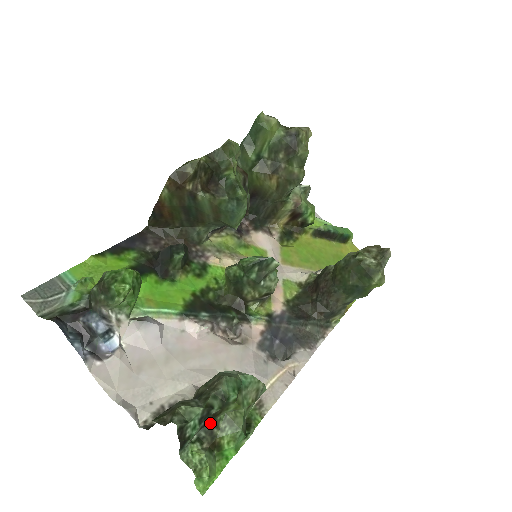
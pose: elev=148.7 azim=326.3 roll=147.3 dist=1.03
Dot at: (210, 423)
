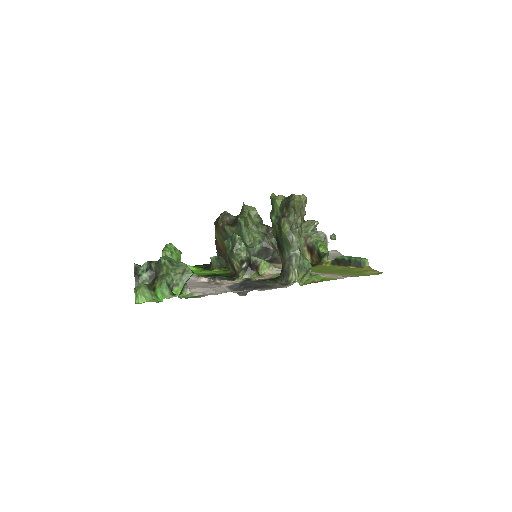
Dot at: (155, 278)
